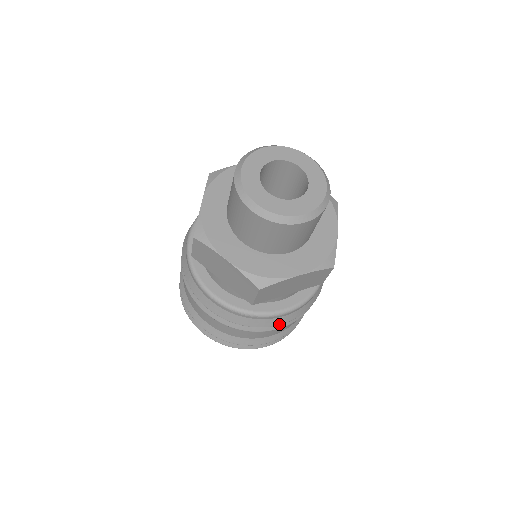
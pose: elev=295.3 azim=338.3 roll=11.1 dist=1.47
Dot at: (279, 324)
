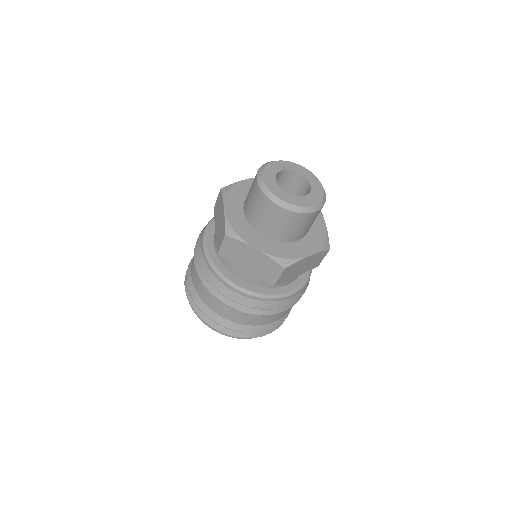
Dot at: (287, 305)
